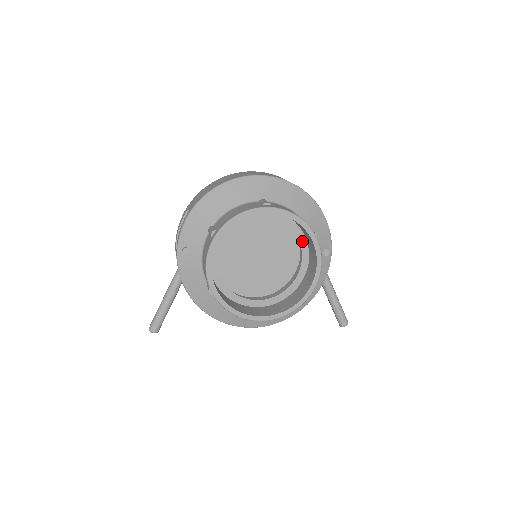
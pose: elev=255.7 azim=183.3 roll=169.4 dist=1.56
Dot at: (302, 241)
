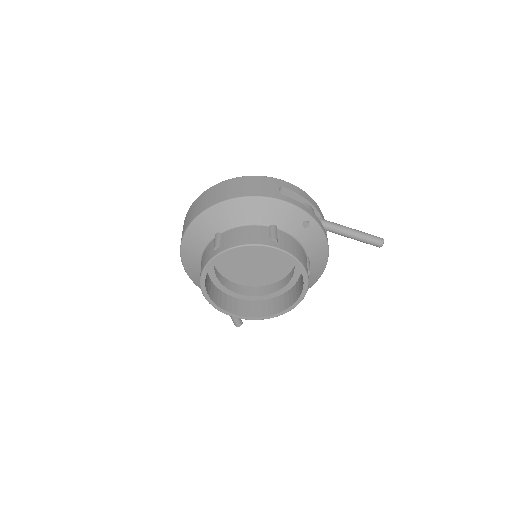
Dot at: occluded
